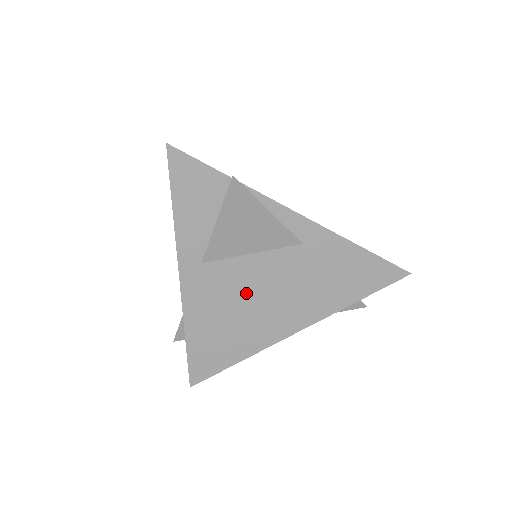
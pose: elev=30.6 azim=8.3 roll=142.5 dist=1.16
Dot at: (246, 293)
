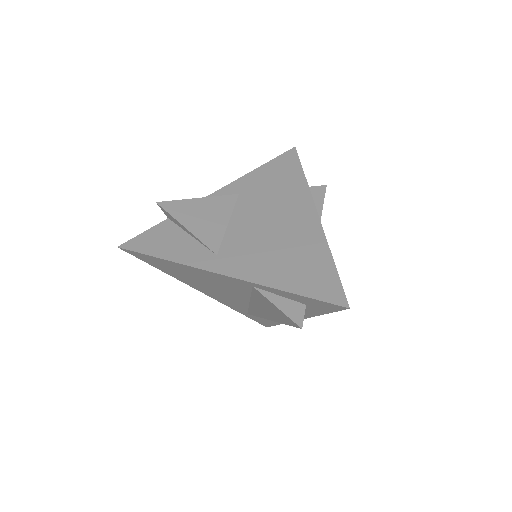
Dot at: (261, 235)
